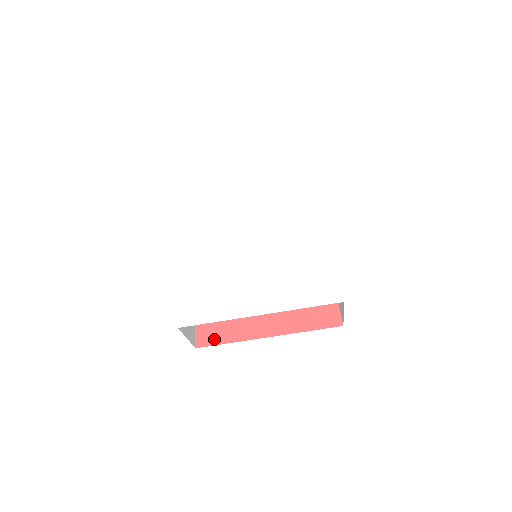
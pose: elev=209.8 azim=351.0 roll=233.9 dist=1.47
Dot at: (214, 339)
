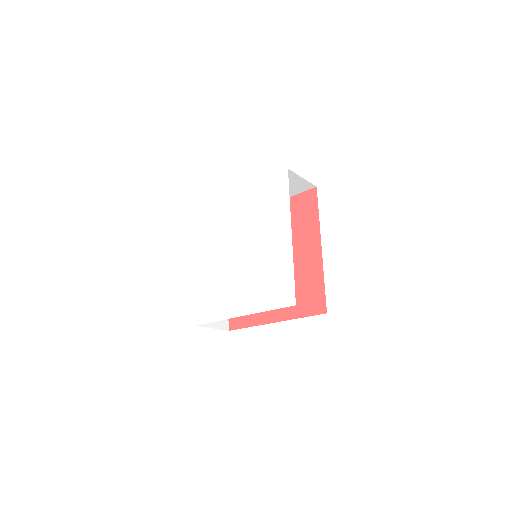
Dot at: (239, 324)
